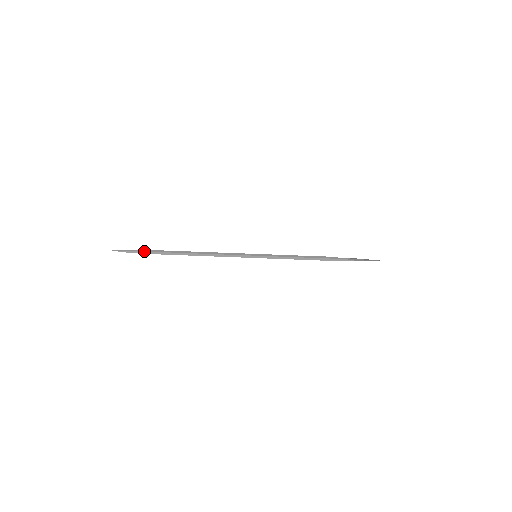
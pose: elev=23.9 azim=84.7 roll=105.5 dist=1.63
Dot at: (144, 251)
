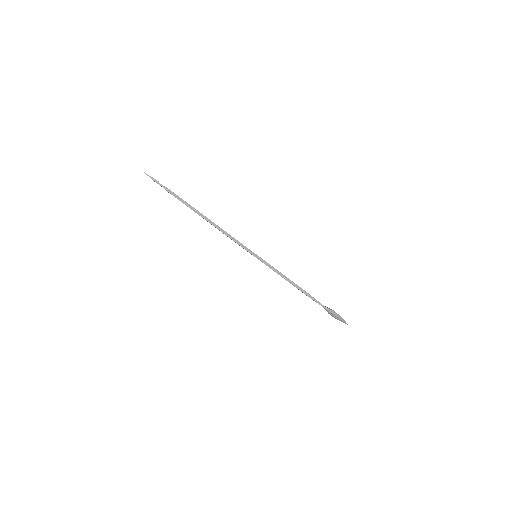
Dot at: (169, 189)
